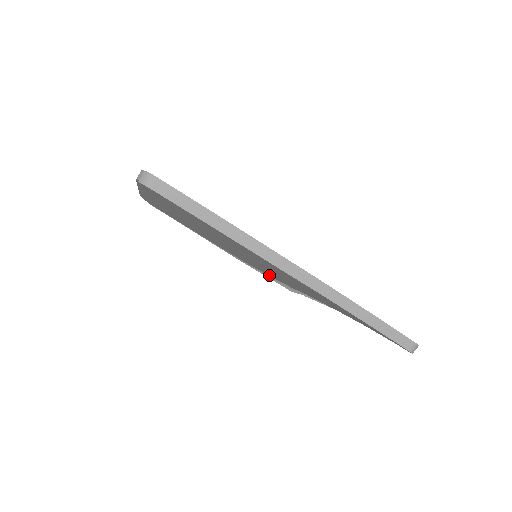
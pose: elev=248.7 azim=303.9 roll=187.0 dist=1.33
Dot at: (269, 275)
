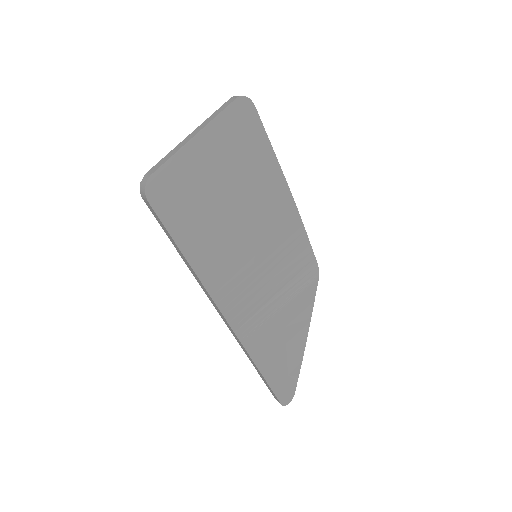
Dot at: occluded
